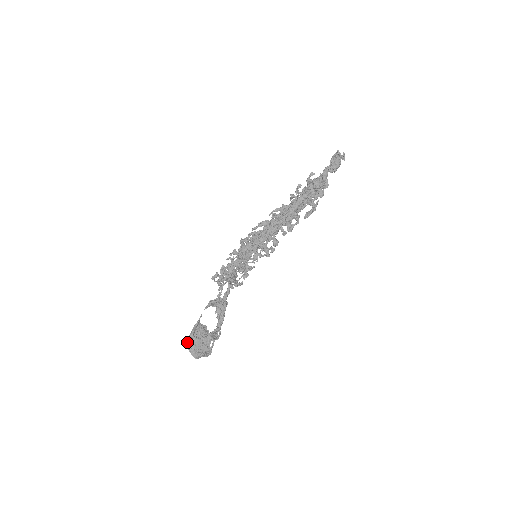
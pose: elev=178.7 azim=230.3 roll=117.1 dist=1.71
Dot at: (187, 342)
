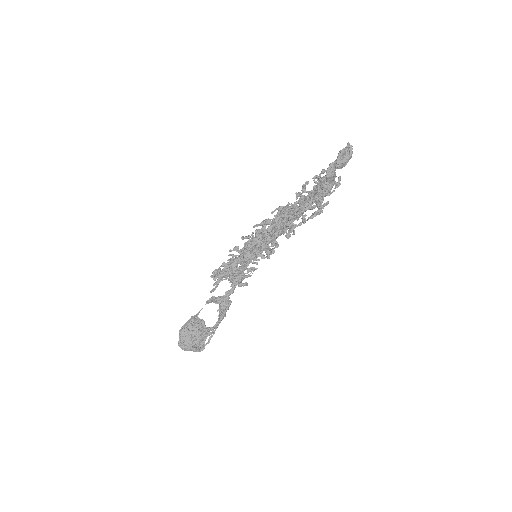
Dot at: occluded
